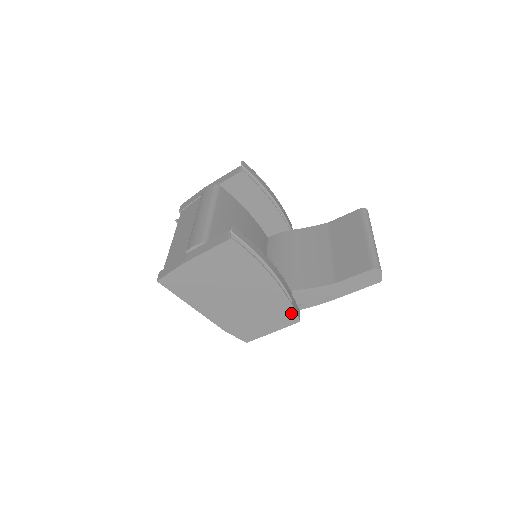
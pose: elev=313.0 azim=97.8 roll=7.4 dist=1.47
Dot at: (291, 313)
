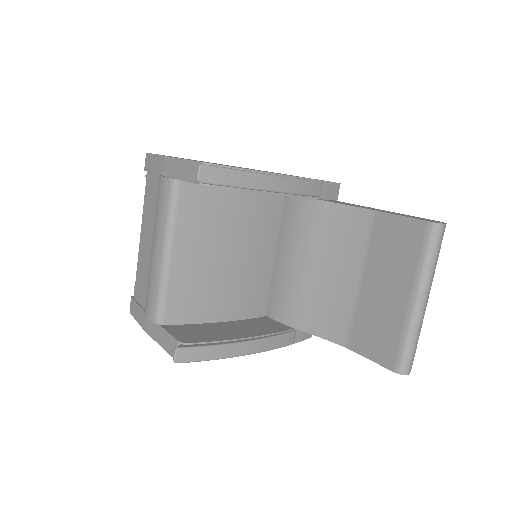
Dot at: occluded
